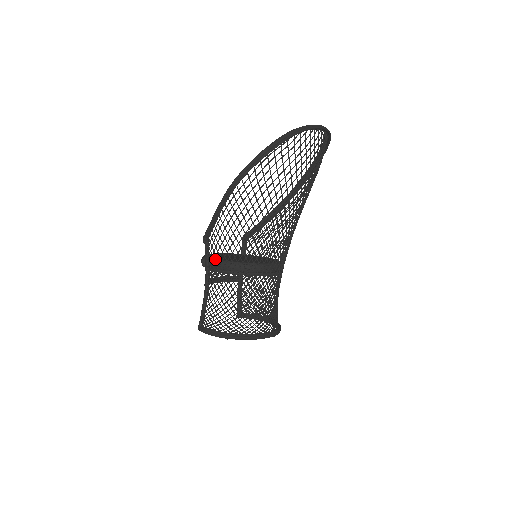
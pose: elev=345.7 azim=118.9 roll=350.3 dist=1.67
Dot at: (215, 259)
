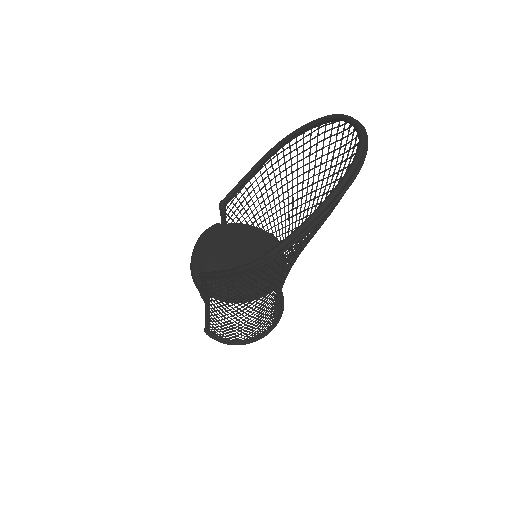
Dot at: occluded
